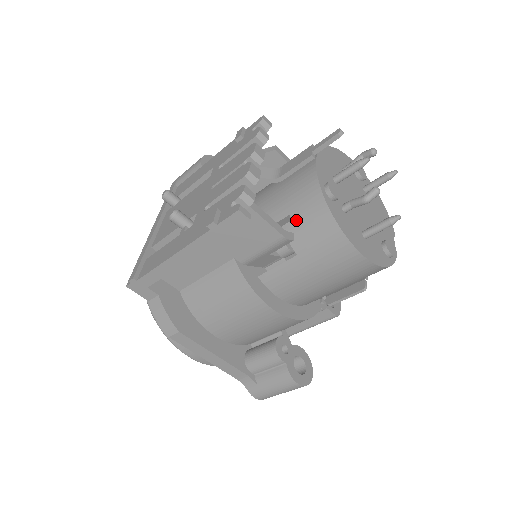
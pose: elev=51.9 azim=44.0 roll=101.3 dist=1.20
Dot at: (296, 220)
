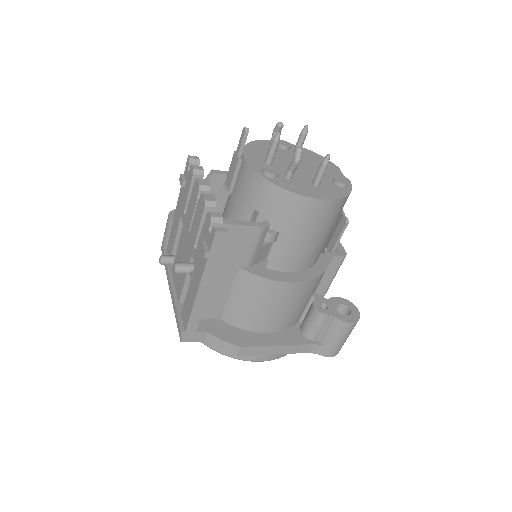
Dot at: (261, 210)
